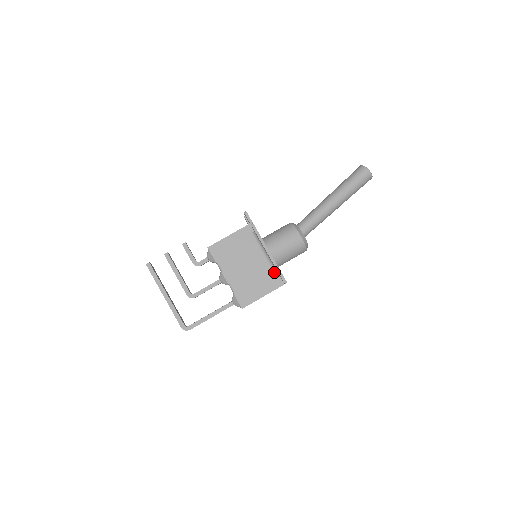
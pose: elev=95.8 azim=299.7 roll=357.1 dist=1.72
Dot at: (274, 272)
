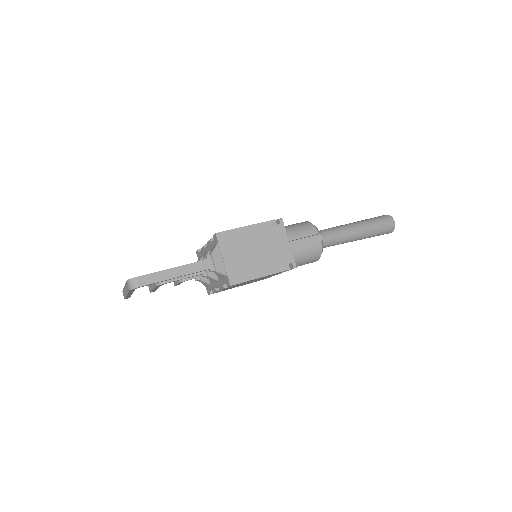
Dot at: occluded
